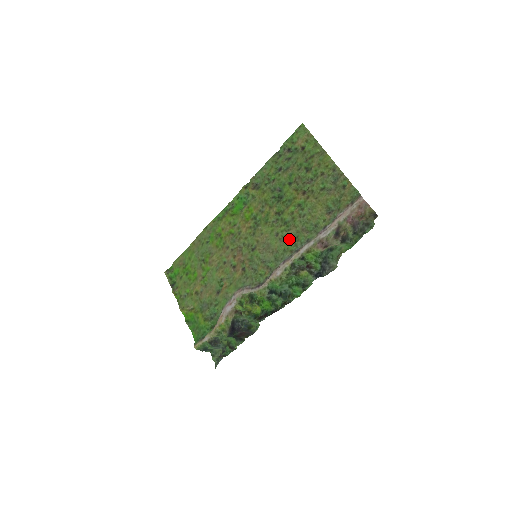
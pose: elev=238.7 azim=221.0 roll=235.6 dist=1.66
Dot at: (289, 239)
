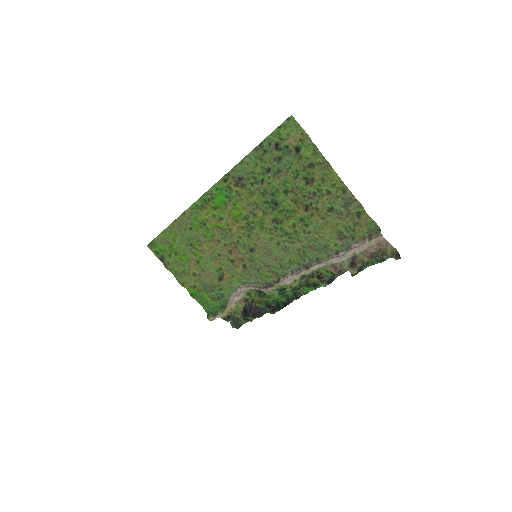
Dot at: (294, 252)
